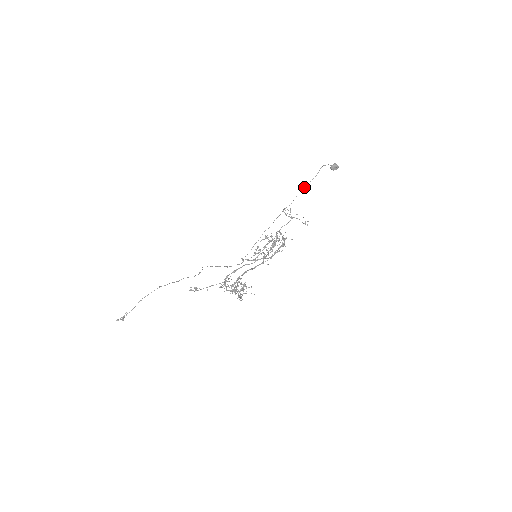
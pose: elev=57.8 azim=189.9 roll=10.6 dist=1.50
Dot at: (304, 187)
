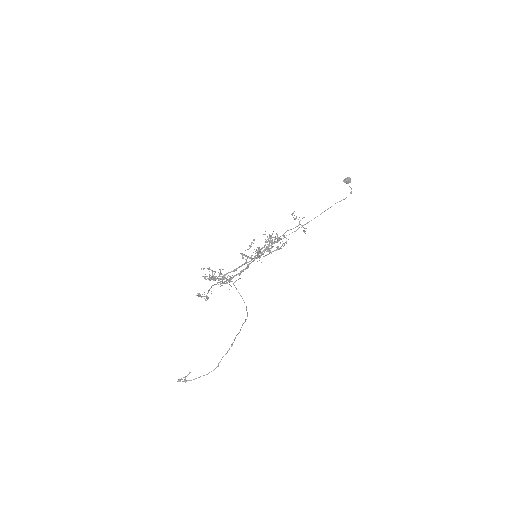
Dot at: occluded
